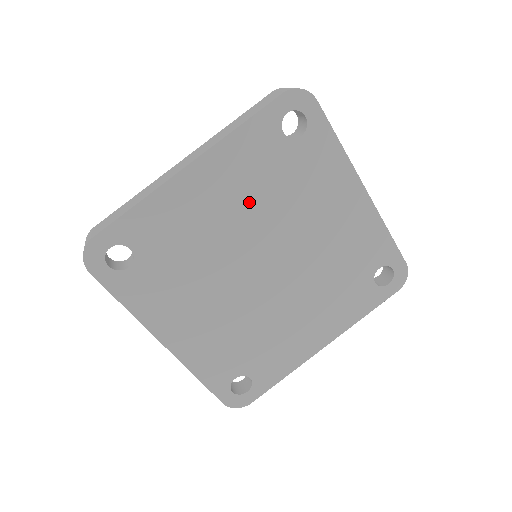
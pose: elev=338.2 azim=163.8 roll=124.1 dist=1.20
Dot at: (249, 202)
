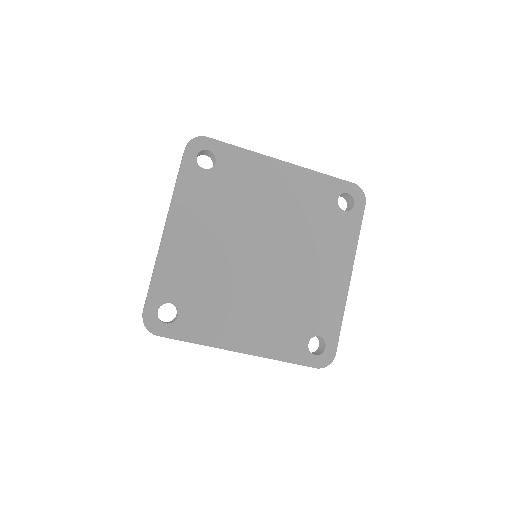
Dot at: (218, 222)
